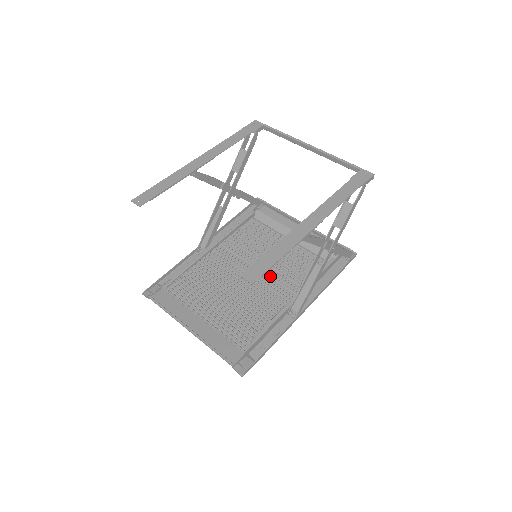
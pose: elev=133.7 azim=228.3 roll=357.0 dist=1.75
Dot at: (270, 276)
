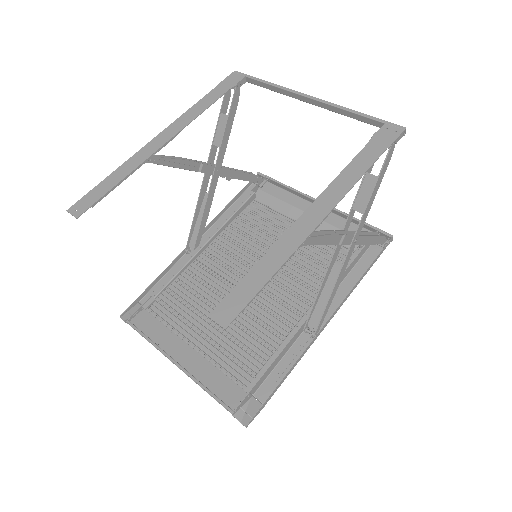
Dot at: (278, 279)
